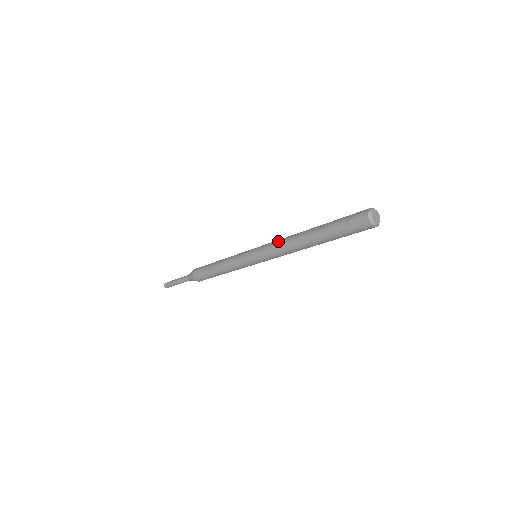
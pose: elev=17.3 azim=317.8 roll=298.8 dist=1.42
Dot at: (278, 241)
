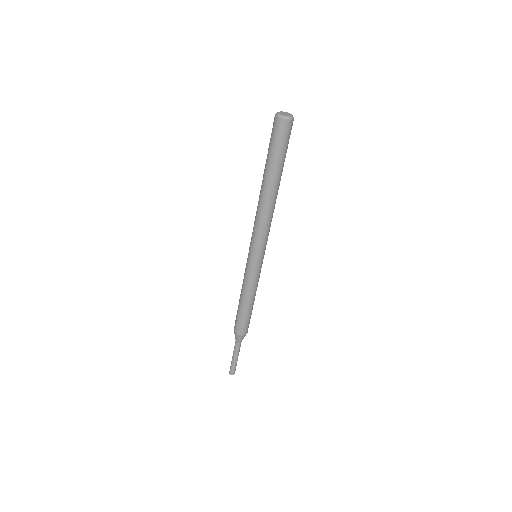
Dot at: occluded
